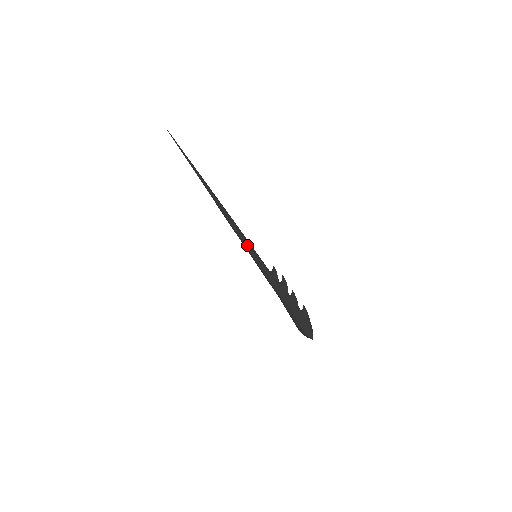
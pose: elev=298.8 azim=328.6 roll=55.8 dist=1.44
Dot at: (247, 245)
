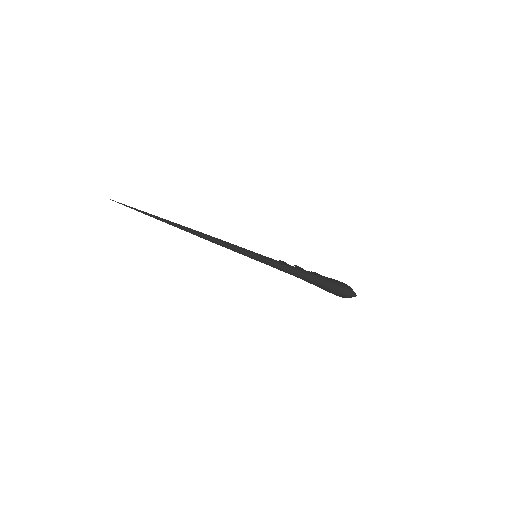
Dot at: (244, 248)
